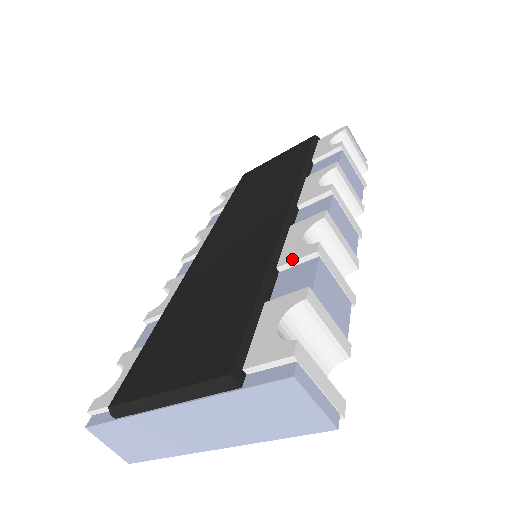
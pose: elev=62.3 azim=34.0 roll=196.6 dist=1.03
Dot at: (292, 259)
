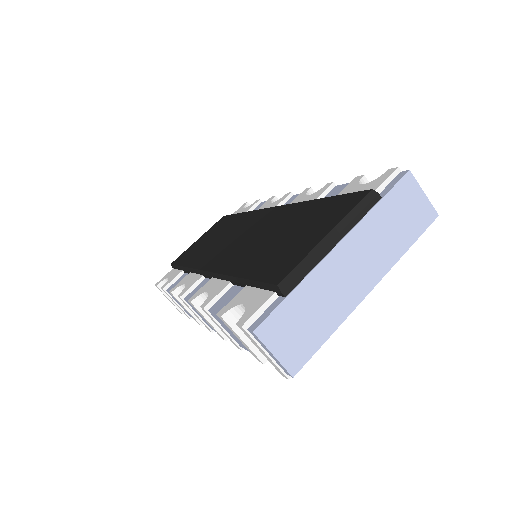
Dot at: (319, 195)
